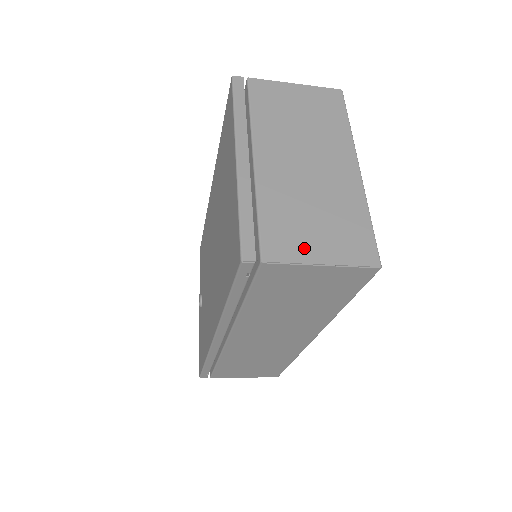
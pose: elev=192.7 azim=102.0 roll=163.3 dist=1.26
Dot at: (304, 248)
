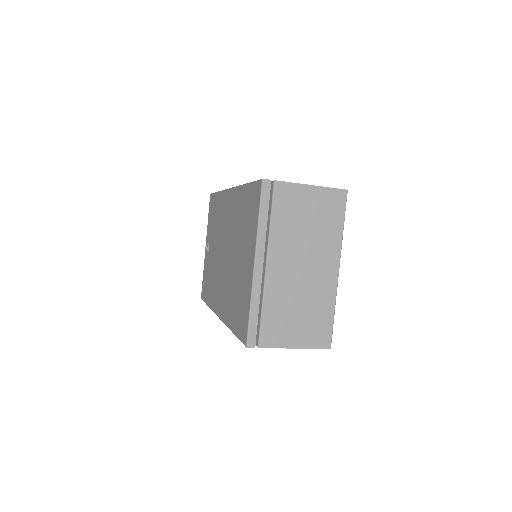
Dot at: (286, 337)
